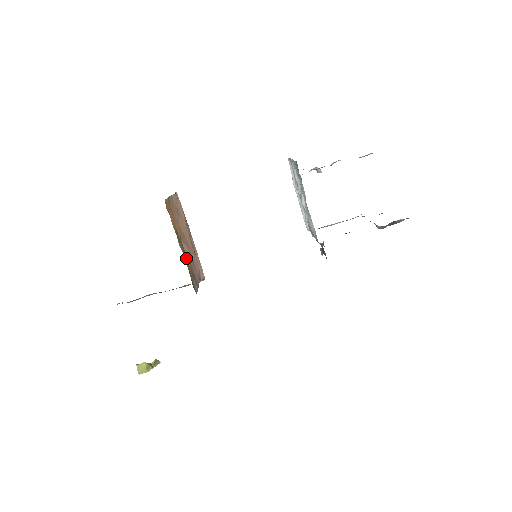
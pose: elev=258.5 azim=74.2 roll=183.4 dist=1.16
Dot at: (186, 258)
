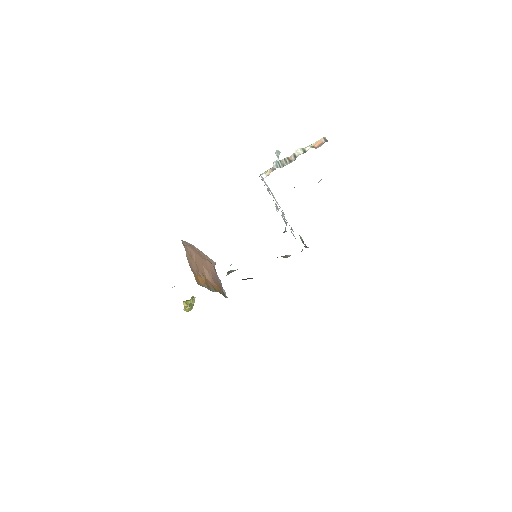
Dot at: (214, 286)
